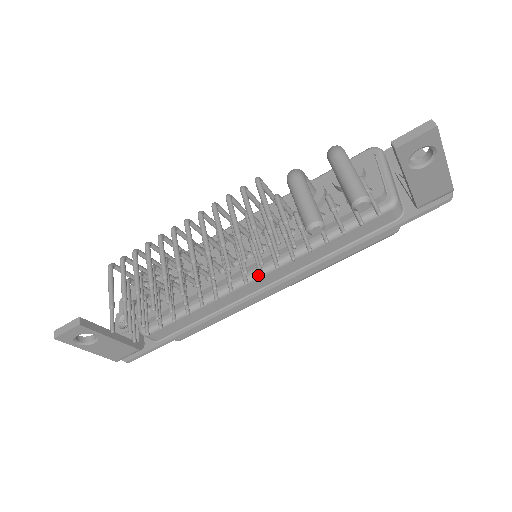
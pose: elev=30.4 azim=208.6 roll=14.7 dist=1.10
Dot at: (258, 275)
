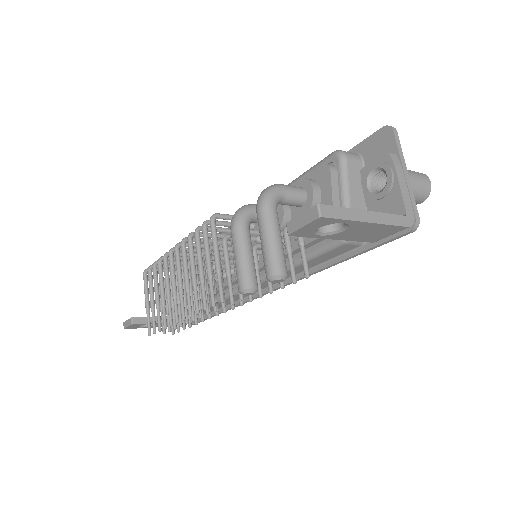
Dot at: occluded
